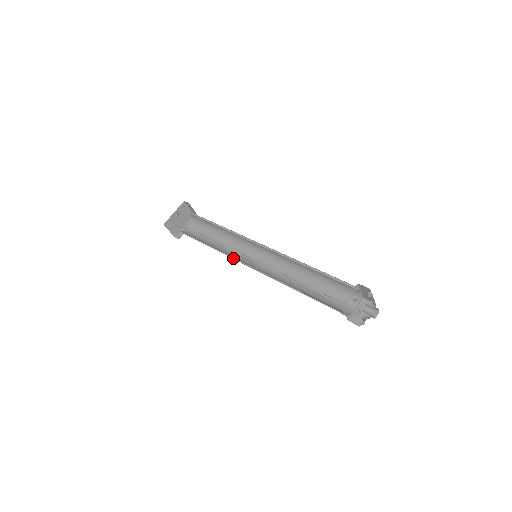
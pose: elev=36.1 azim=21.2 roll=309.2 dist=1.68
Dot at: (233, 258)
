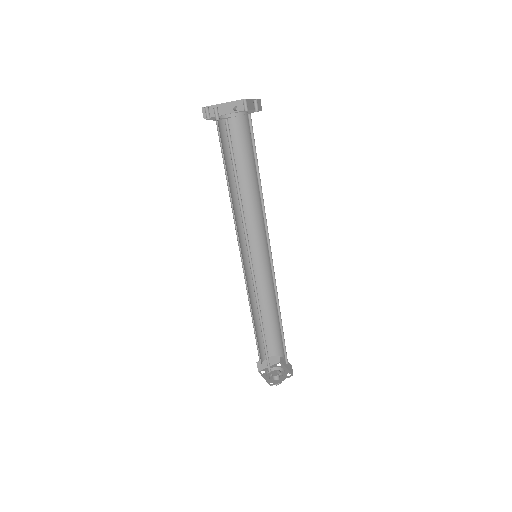
Dot at: (235, 223)
